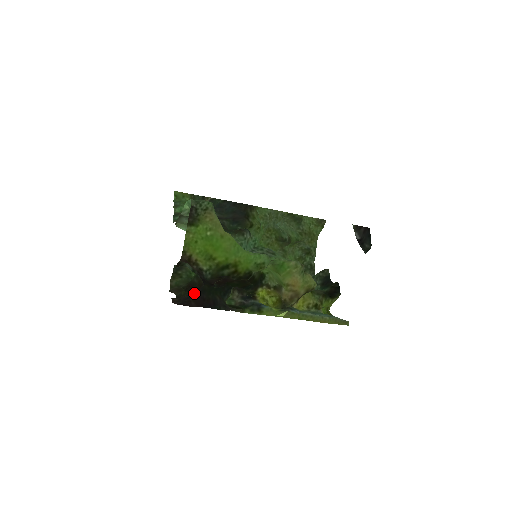
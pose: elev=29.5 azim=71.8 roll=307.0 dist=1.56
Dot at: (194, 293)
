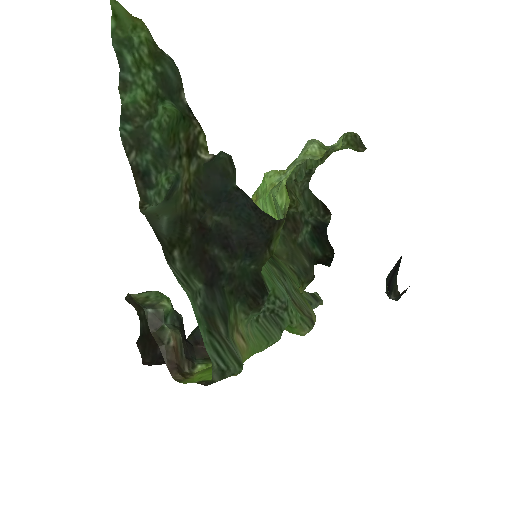
Dot at: occluded
